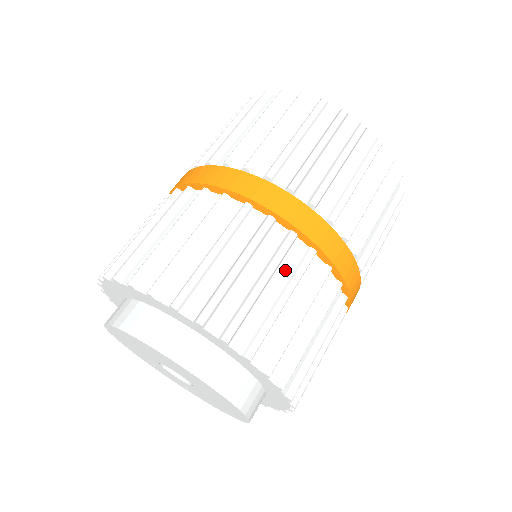
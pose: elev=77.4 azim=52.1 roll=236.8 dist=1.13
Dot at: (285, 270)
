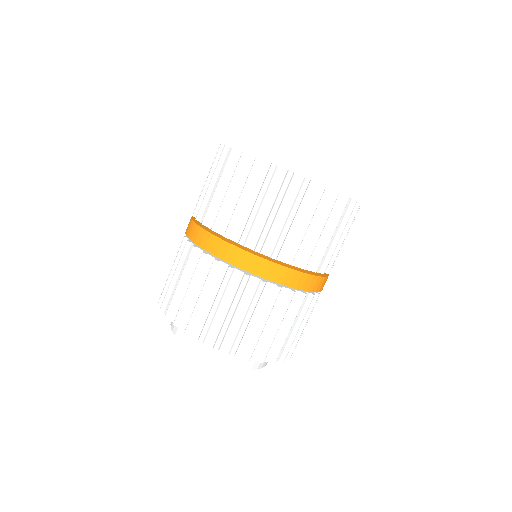
Dot at: (276, 309)
